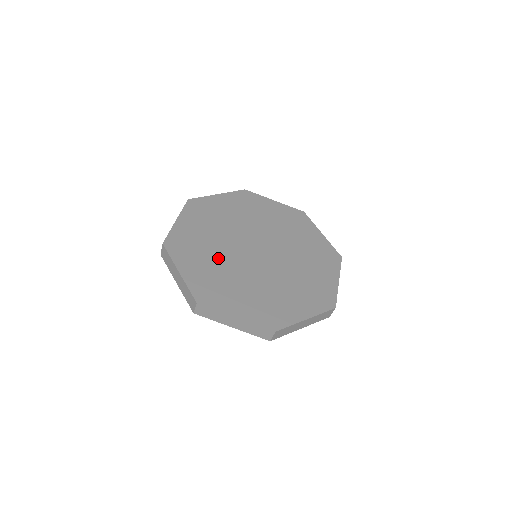
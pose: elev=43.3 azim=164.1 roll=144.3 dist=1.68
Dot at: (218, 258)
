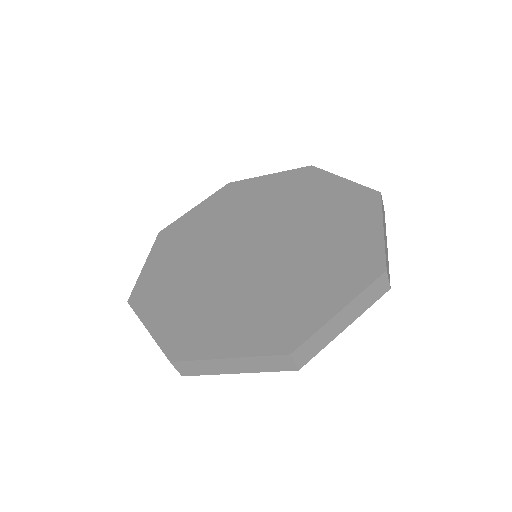
Dot at: (197, 285)
